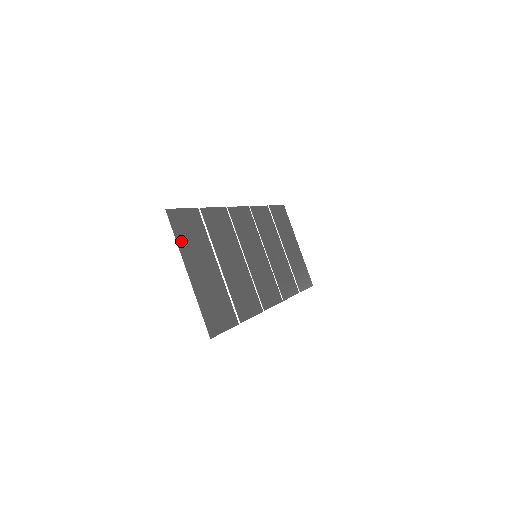
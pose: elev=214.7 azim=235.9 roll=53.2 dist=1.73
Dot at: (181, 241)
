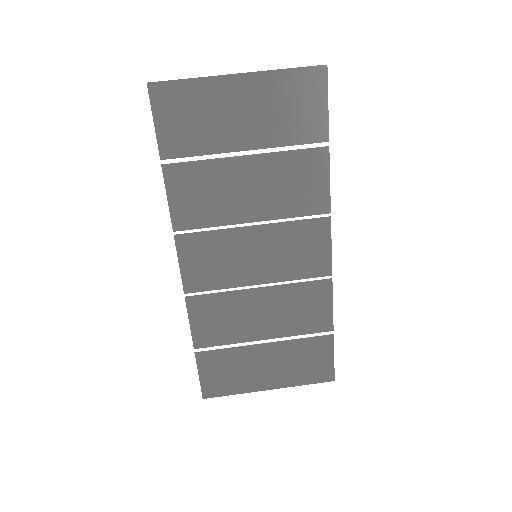
Dot at: (236, 388)
